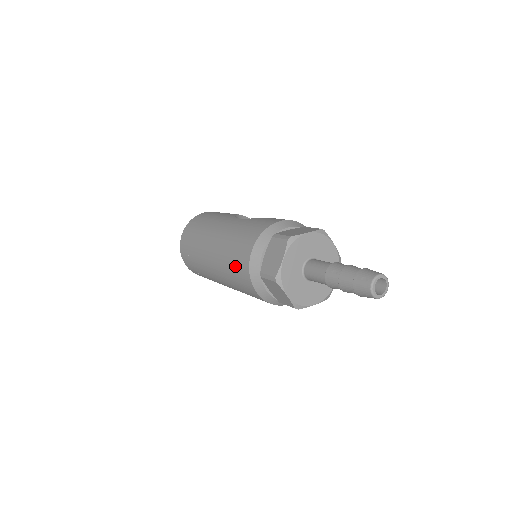
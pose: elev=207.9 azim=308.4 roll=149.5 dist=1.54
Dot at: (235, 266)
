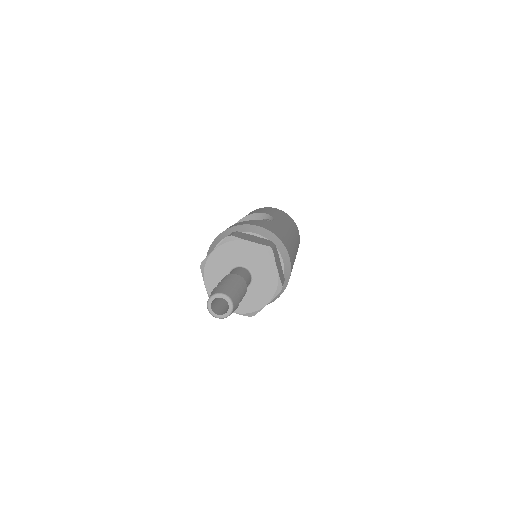
Dot at: occluded
